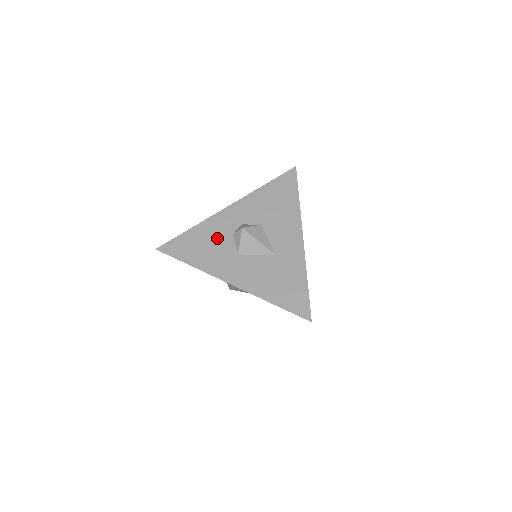
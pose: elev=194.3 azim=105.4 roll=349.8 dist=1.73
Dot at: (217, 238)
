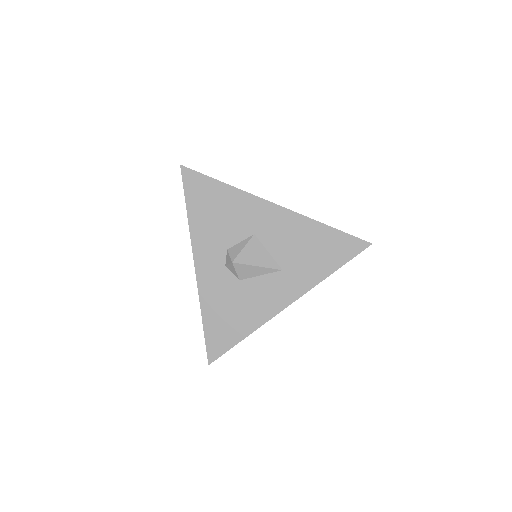
Dot at: occluded
